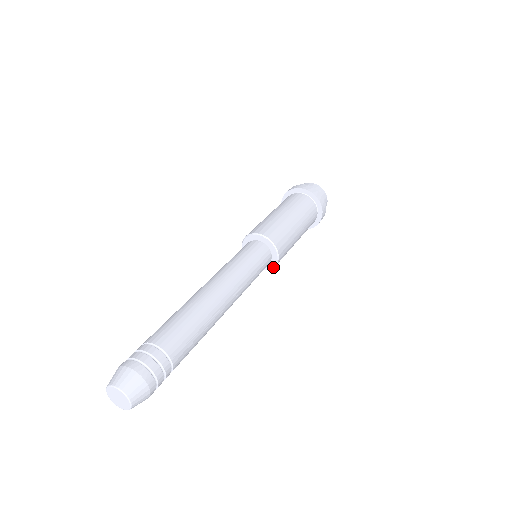
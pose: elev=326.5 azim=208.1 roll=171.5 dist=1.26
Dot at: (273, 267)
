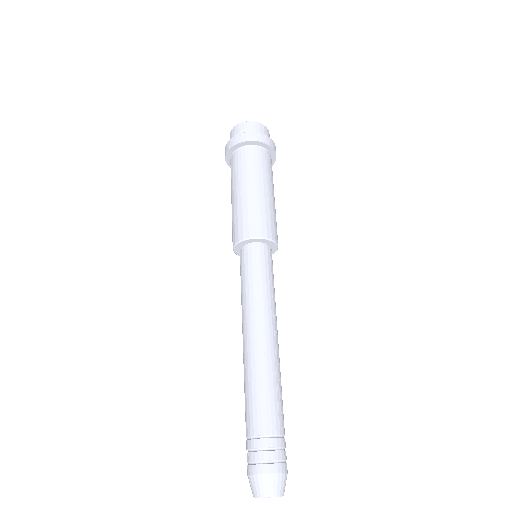
Dot at: occluded
